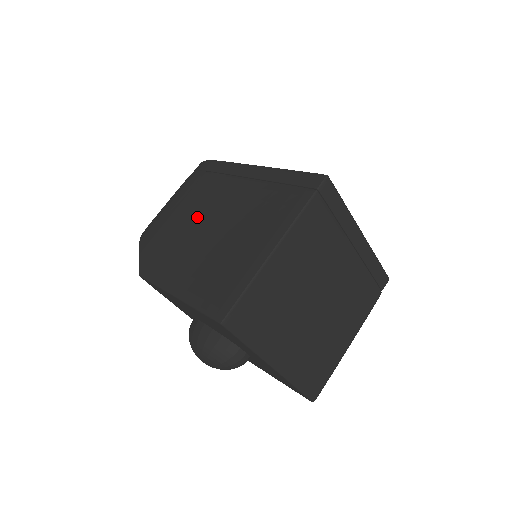
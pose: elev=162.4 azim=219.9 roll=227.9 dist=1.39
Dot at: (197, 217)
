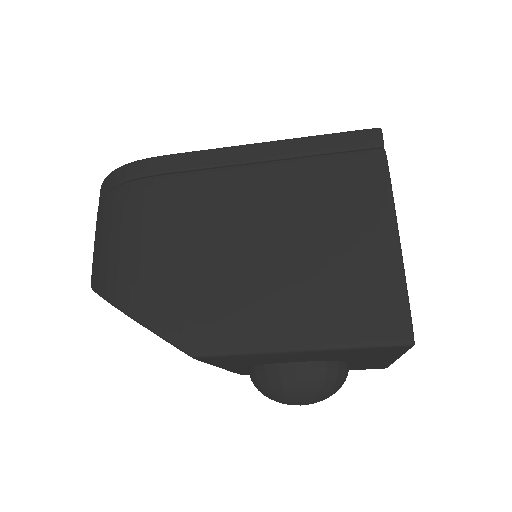
Dot at: (220, 240)
